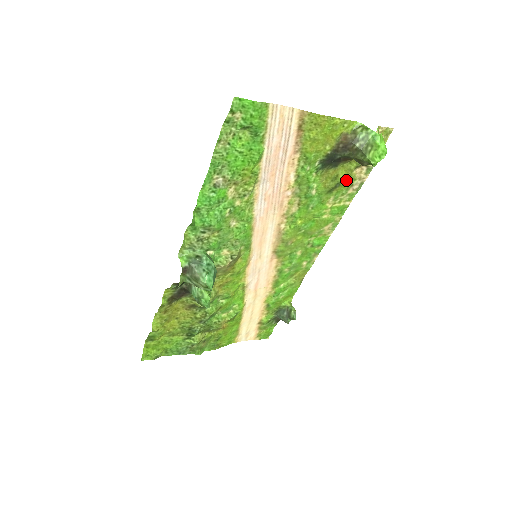
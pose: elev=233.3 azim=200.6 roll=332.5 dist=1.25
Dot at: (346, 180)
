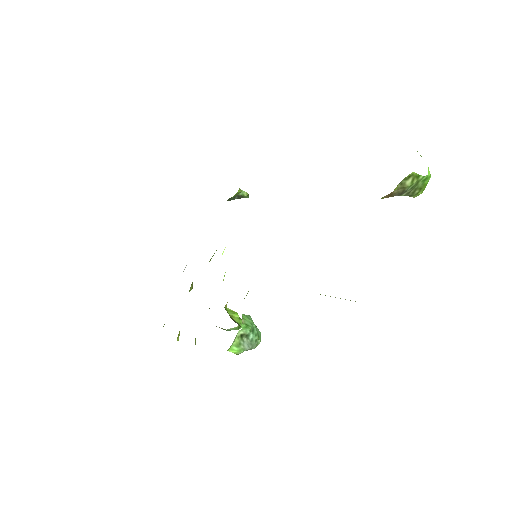
Dot at: occluded
